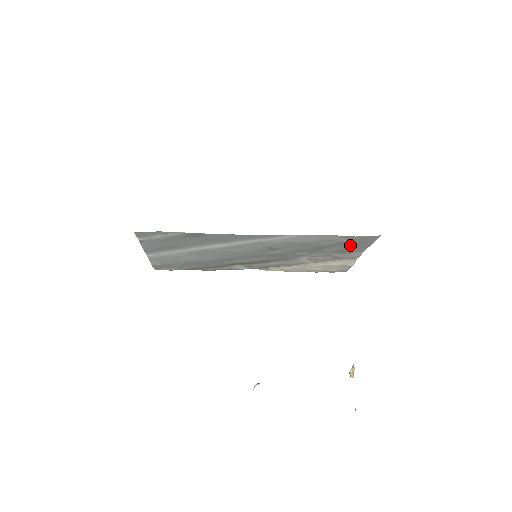
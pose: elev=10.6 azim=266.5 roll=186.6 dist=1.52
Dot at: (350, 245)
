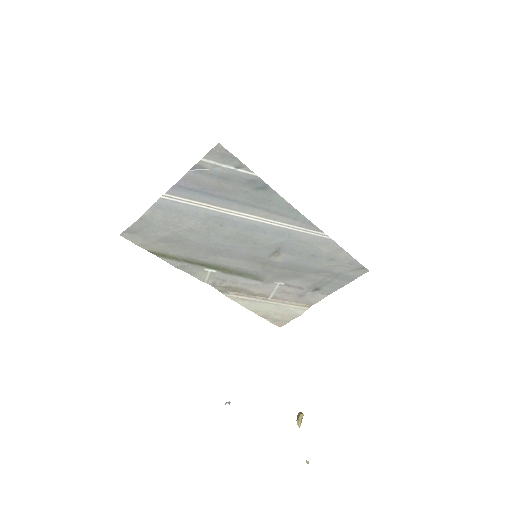
Dot at: (334, 277)
